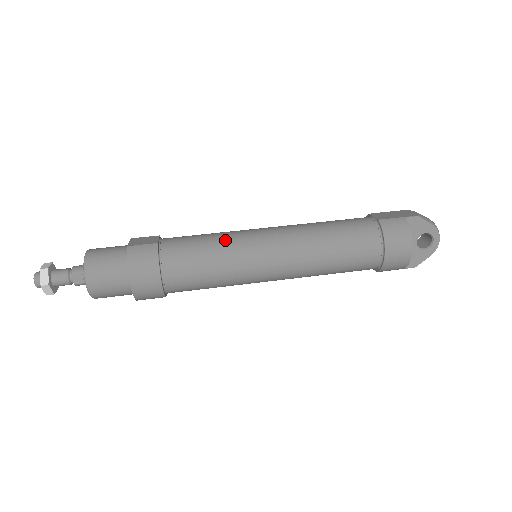
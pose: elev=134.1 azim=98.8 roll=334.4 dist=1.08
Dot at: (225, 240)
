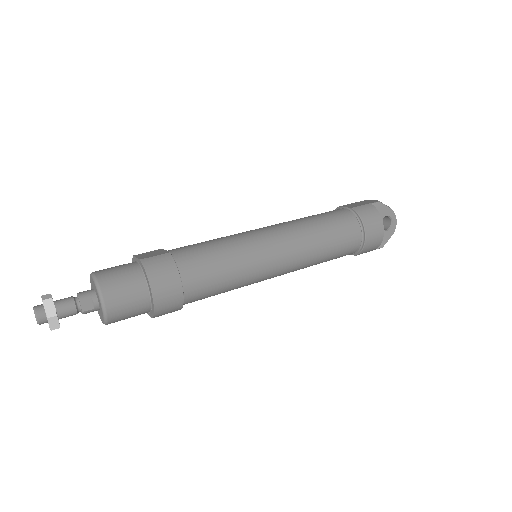
Dot at: (232, 241)
